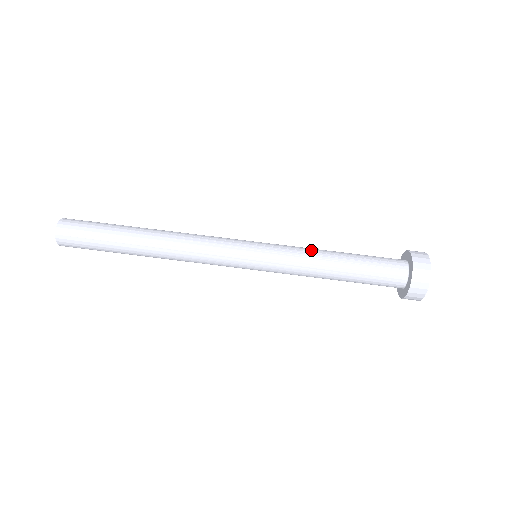
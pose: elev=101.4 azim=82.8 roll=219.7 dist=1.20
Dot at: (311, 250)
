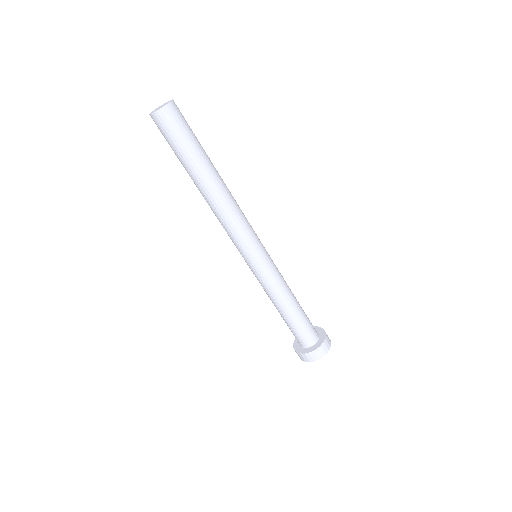
Dot at: (283, 291)
